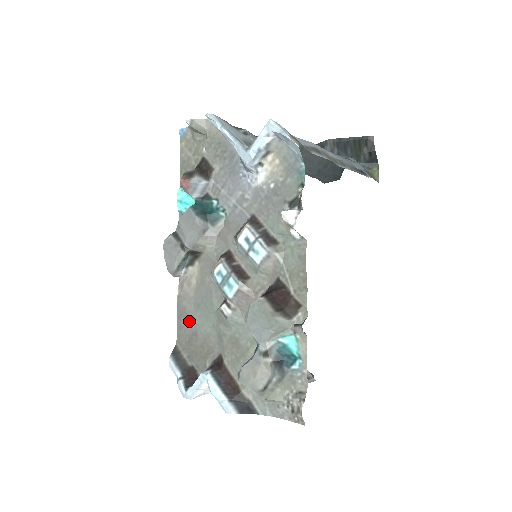
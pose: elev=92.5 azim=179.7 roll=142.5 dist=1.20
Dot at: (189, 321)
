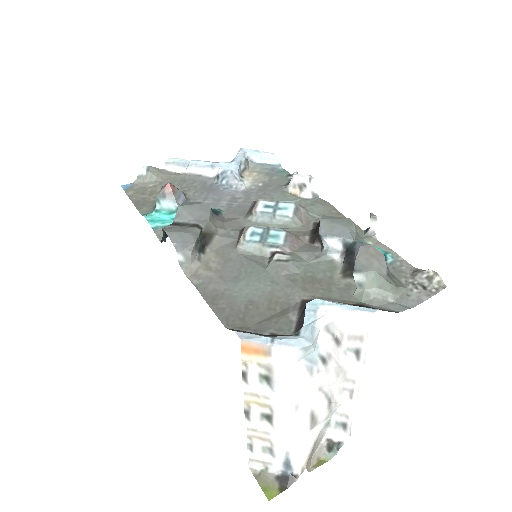
Dot at: (231, 297)
